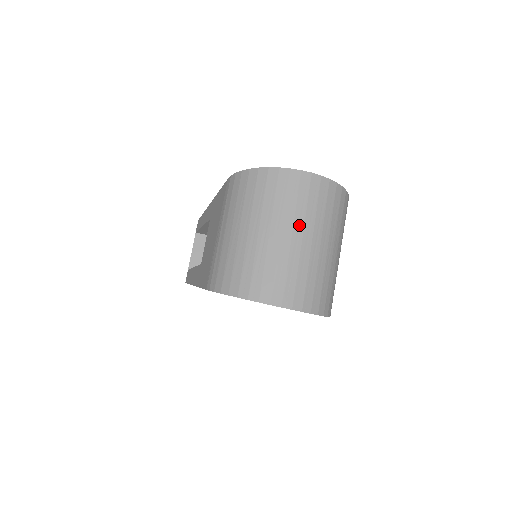
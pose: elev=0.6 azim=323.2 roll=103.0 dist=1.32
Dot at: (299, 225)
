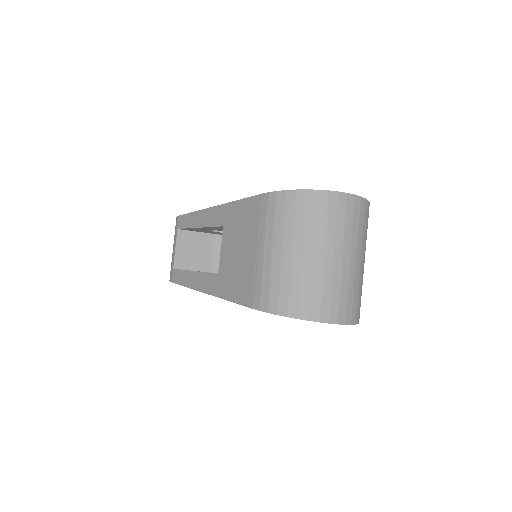
Dot at: (347, 246)
